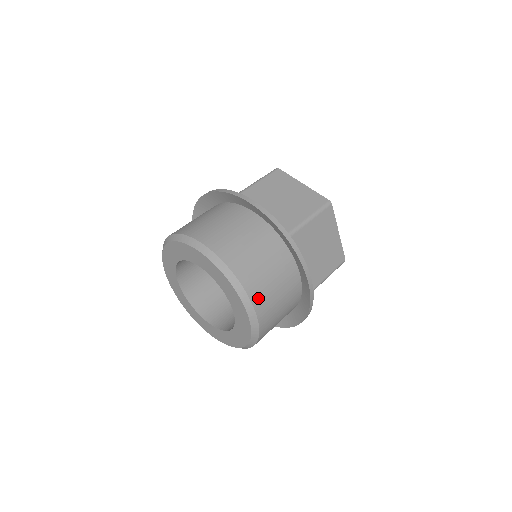
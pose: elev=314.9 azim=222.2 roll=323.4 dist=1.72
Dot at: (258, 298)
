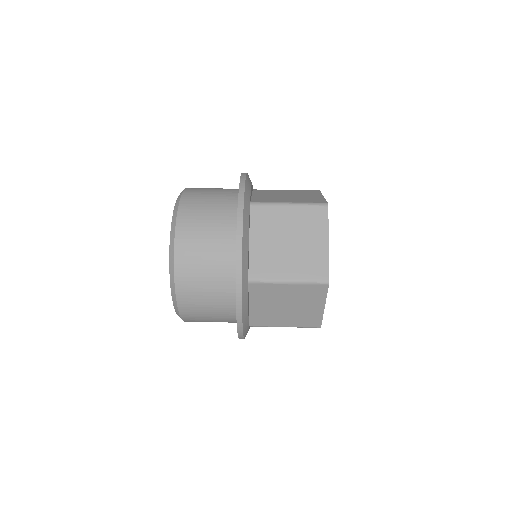
Dot at: (184, 231)
